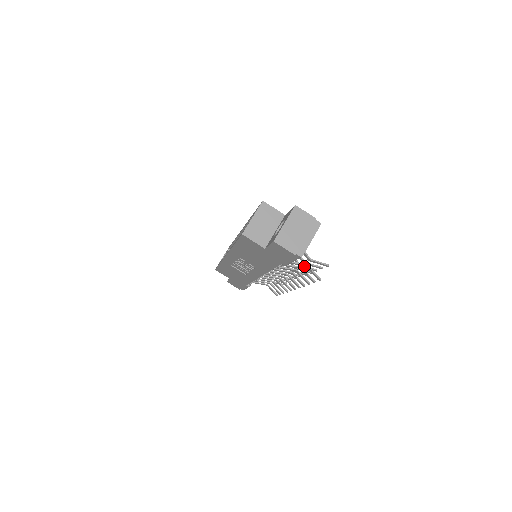
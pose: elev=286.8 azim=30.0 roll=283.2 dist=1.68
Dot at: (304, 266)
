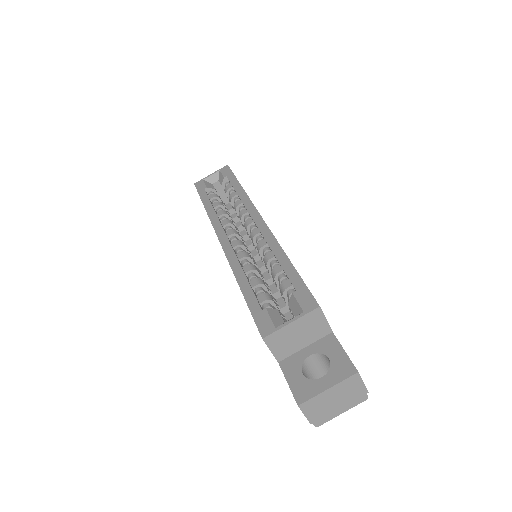
Dot at: occluded
